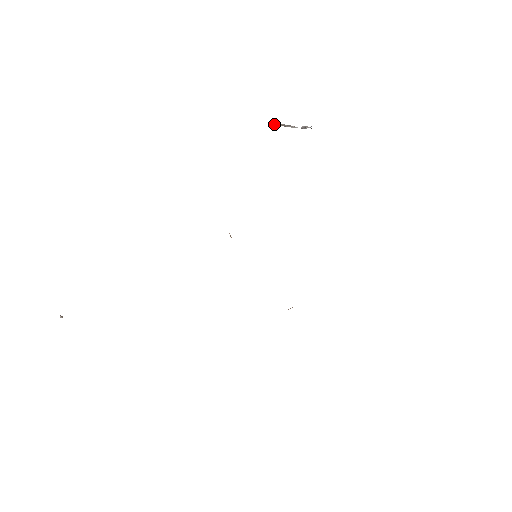
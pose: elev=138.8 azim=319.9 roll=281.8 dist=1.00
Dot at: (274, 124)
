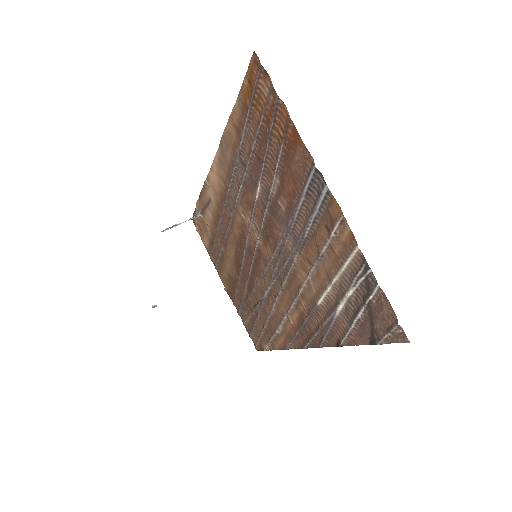
Dot at: (161, 231)
